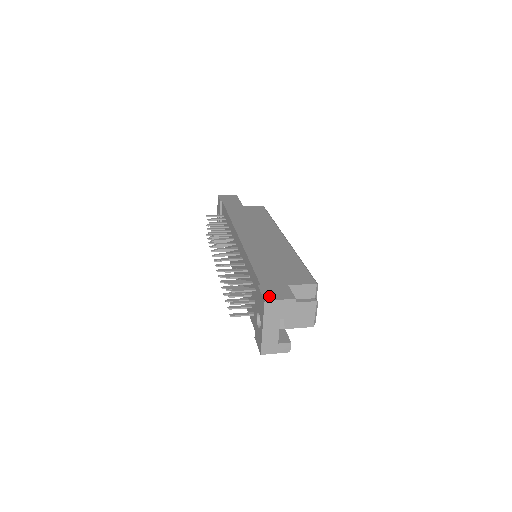
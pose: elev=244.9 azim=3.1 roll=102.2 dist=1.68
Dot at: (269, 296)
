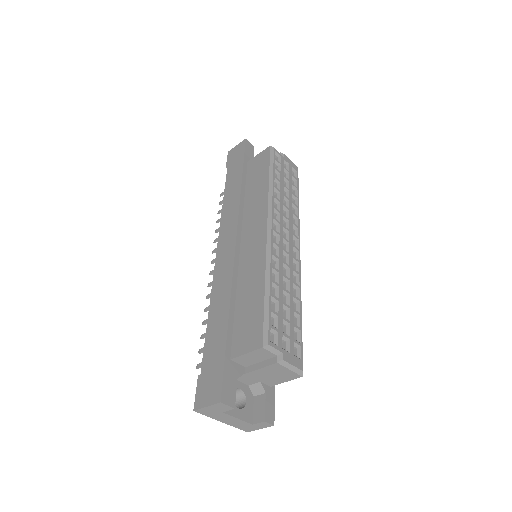
Dot at: (199, 400)
